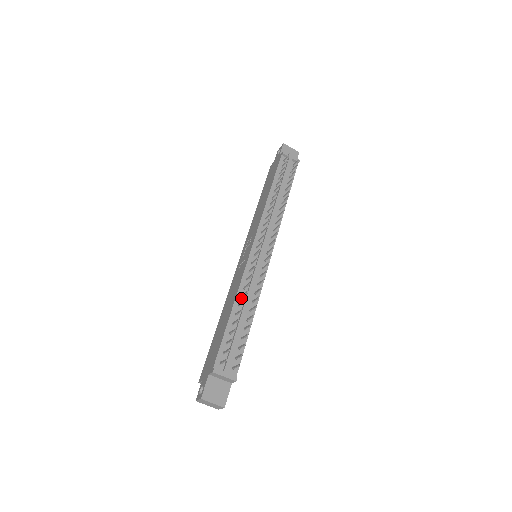
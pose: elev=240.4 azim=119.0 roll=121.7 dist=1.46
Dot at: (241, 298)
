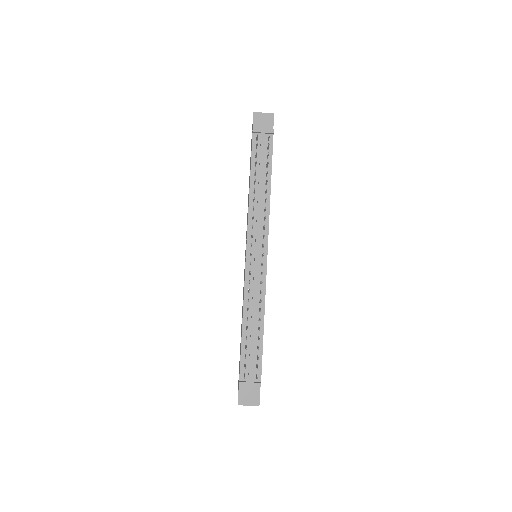
Dot at: (248, 311)
